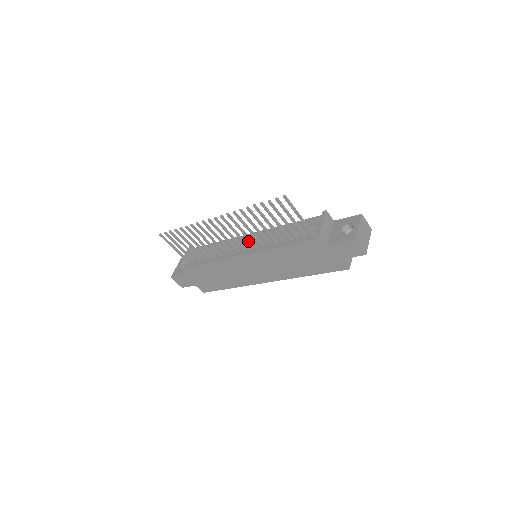
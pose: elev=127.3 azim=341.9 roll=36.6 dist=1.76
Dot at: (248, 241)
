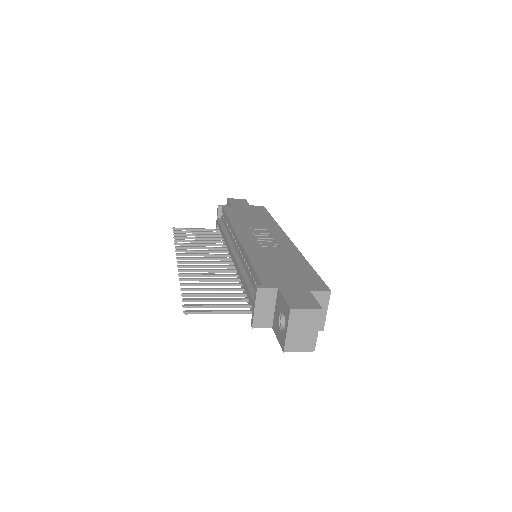
Dot at: (232, 258)
